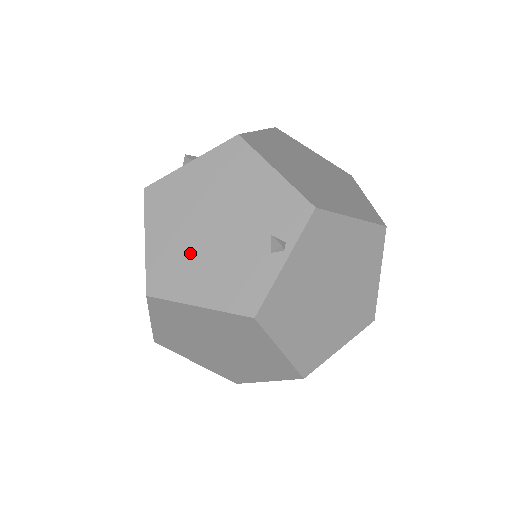
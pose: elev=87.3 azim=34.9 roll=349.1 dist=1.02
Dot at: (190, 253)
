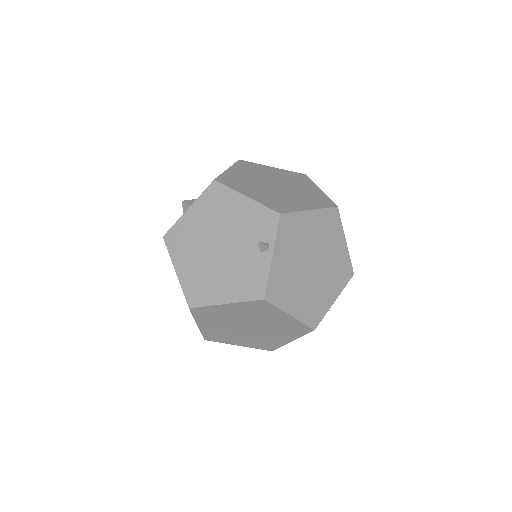
Dot at: (208, 270)
